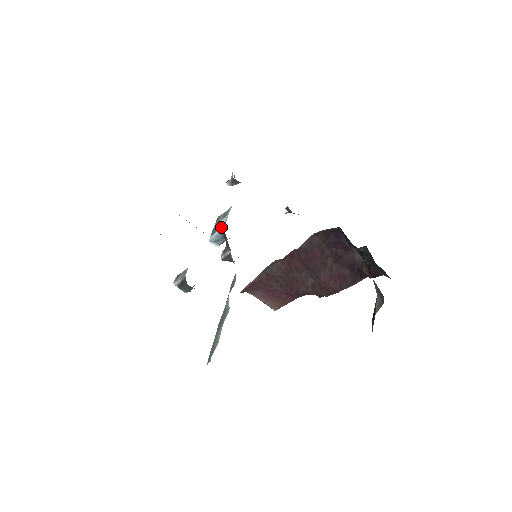
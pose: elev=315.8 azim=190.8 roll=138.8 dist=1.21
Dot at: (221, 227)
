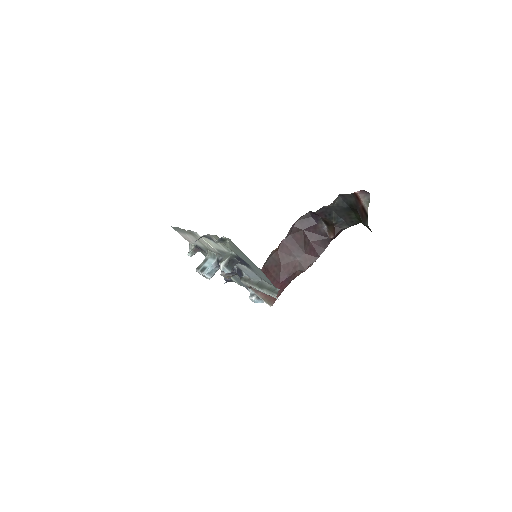
Dot at: (211, 262)
